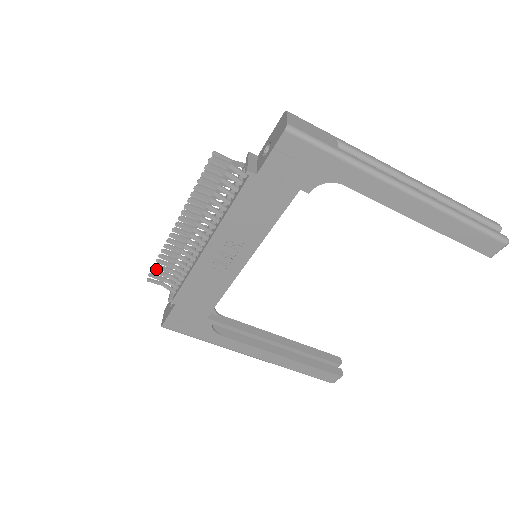
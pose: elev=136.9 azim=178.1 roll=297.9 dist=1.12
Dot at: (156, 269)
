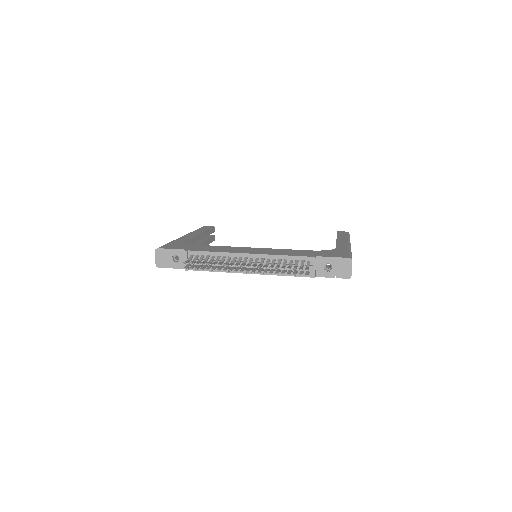
Dot at: (198, 268)
